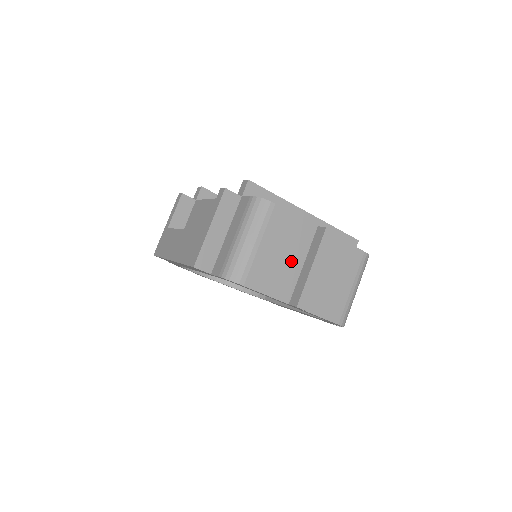
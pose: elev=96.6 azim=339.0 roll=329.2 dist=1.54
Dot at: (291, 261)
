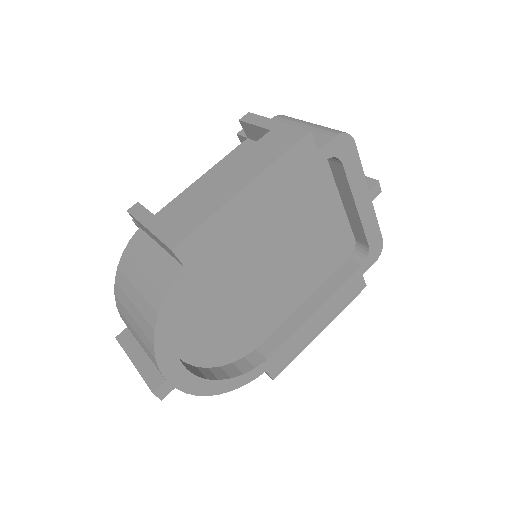
Dot at: occluded
